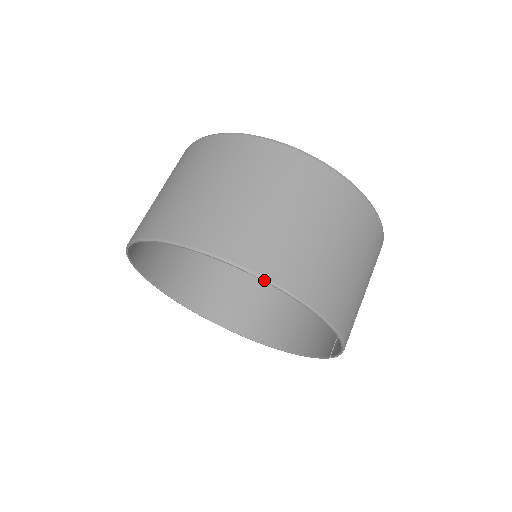
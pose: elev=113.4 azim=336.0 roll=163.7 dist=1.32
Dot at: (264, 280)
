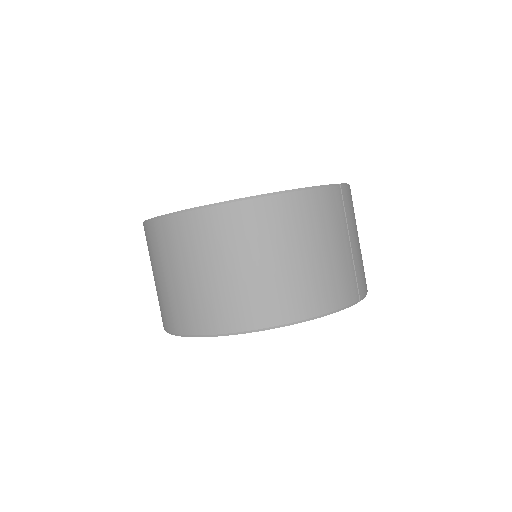
Dot at: occluded
